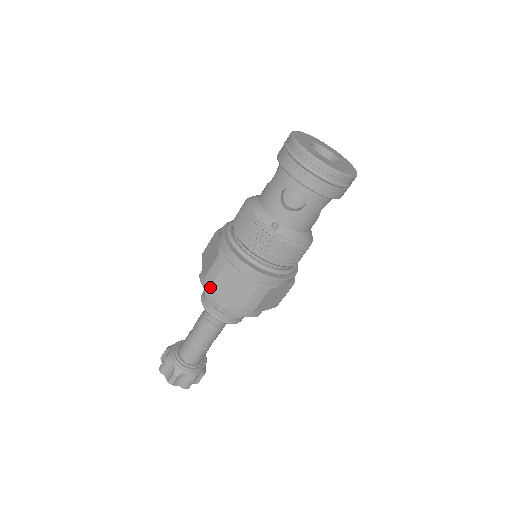
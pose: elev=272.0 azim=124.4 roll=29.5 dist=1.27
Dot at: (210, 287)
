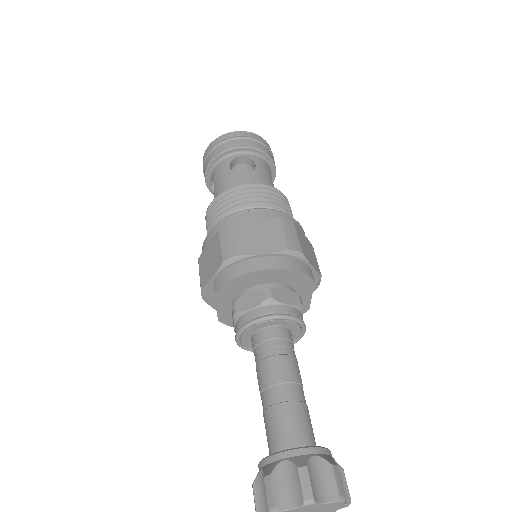
Dot at: (237, 268)
